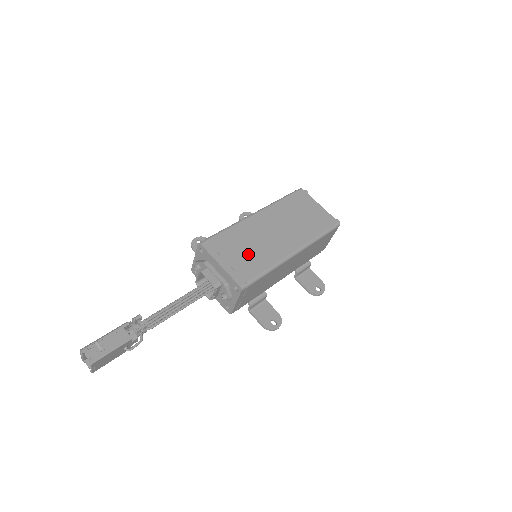
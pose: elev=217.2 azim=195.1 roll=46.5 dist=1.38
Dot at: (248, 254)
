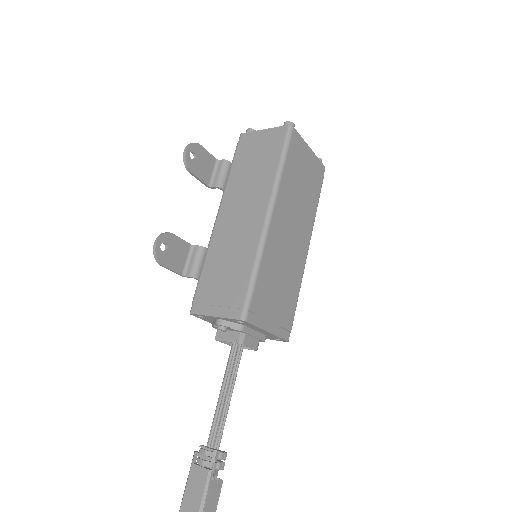
Dot at: (283, 292)
